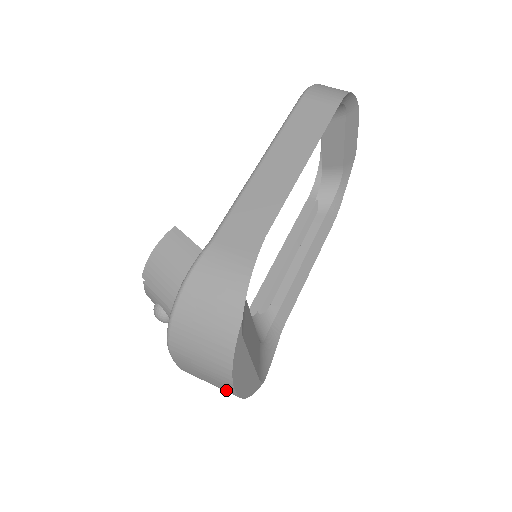
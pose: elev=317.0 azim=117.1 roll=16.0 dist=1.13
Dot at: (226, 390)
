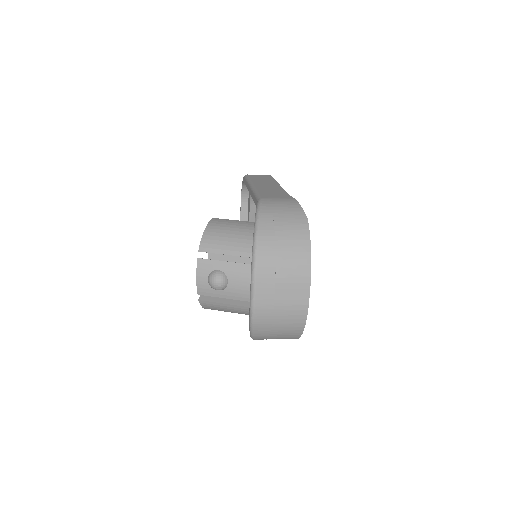
Dot at: (298, 302)
